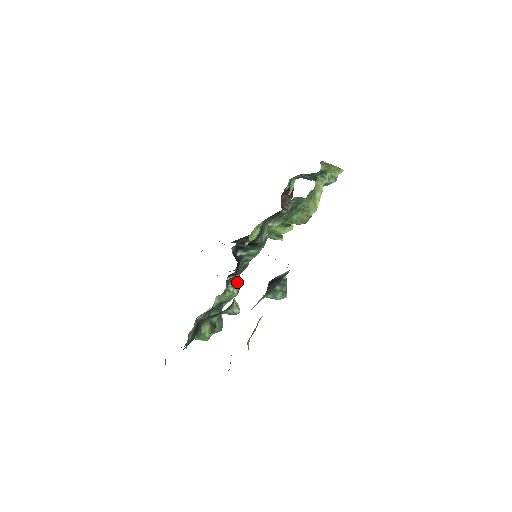
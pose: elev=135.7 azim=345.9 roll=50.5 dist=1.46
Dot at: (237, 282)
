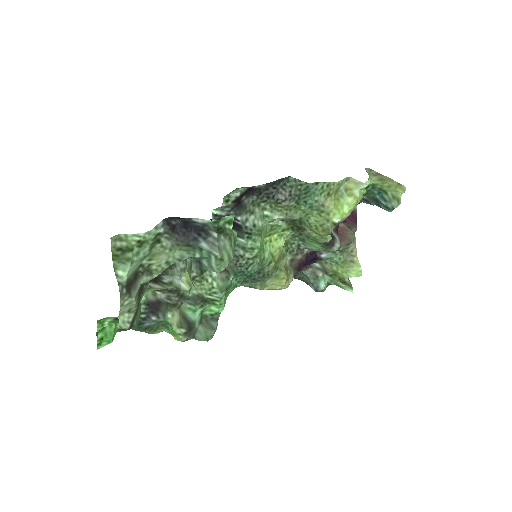
Dot at: occluded
